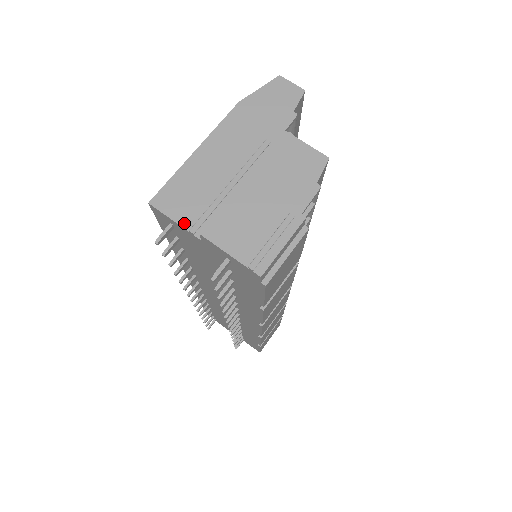
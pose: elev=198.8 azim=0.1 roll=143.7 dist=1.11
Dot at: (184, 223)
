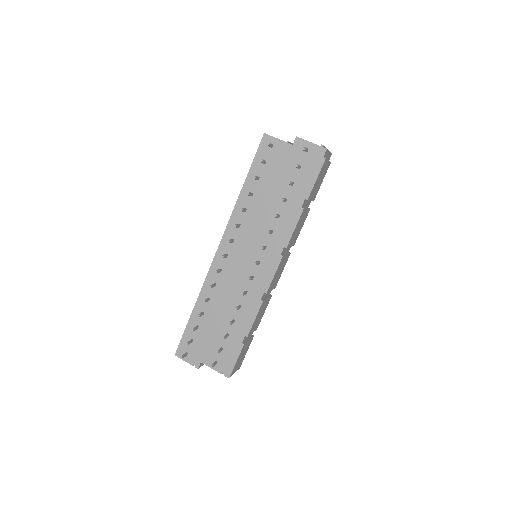
Dot at: (282, 140)
